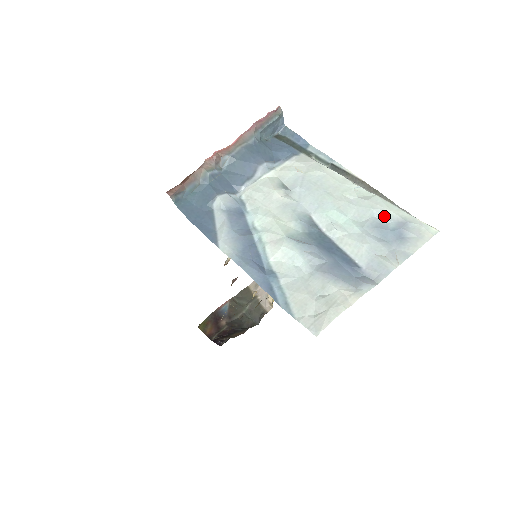
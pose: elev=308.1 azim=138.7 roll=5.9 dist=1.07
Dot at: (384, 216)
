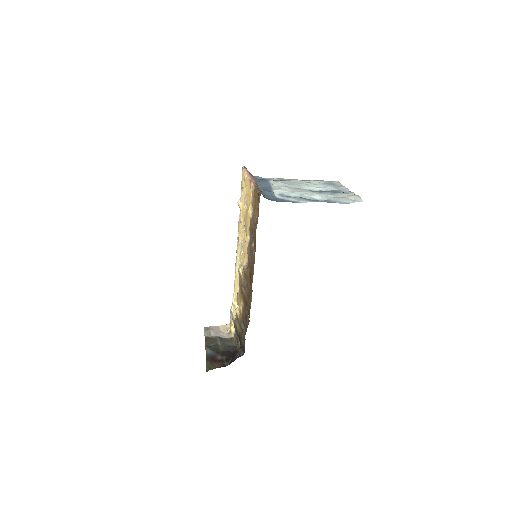
Dot at: (321, 181)
